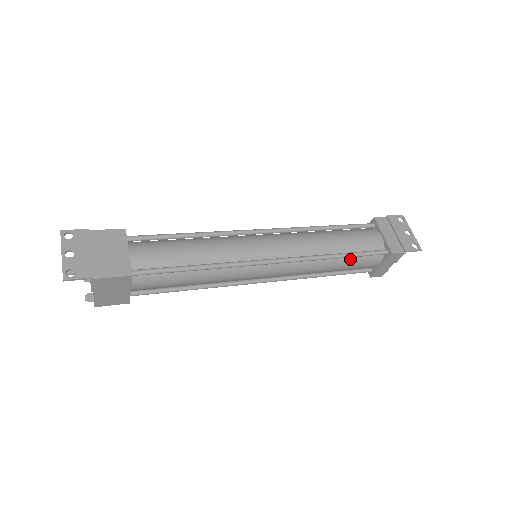
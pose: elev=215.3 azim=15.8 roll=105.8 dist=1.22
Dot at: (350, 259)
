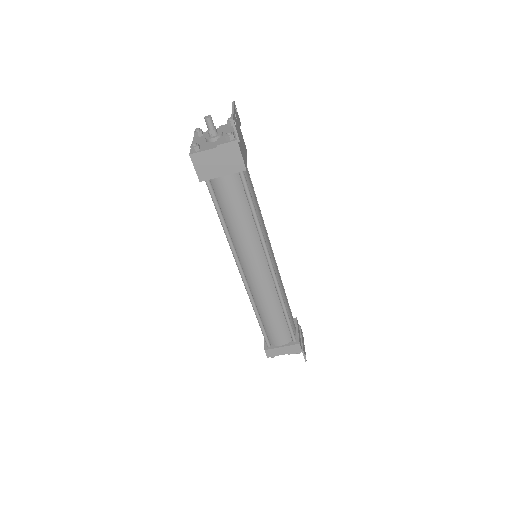
Dot at: (283, 321)
